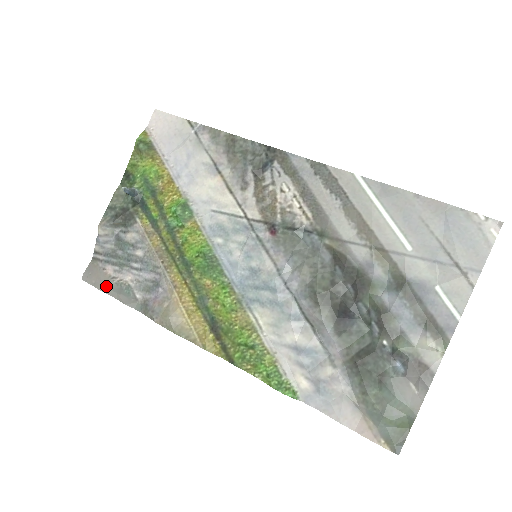
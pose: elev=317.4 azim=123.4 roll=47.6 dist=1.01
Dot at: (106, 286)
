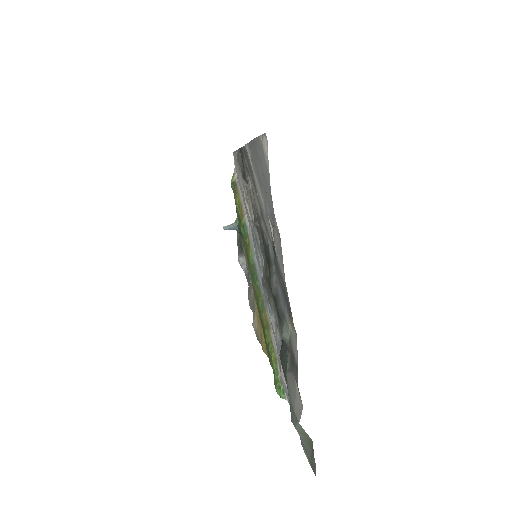
Dot at: (250, 304)
